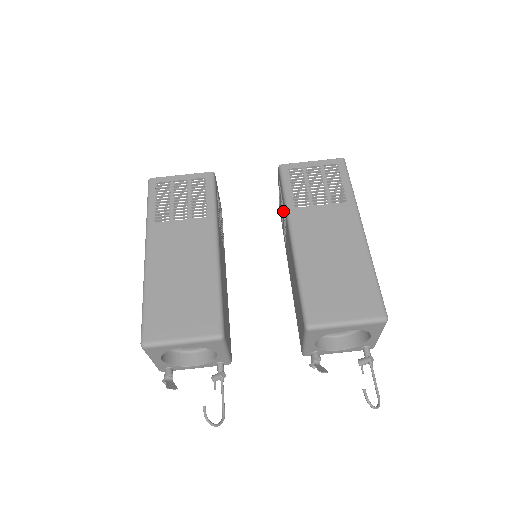
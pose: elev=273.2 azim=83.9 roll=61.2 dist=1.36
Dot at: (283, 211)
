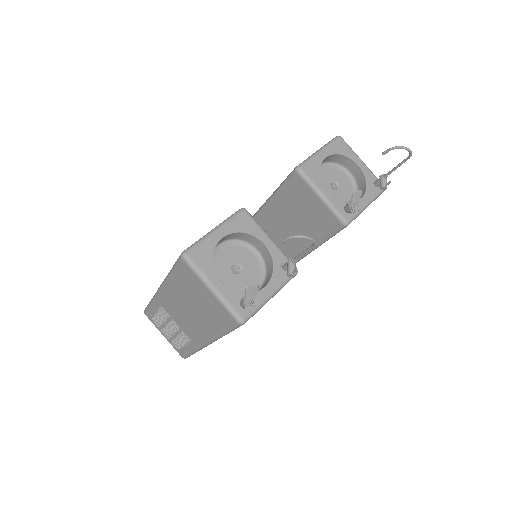
Dot at: occluded
